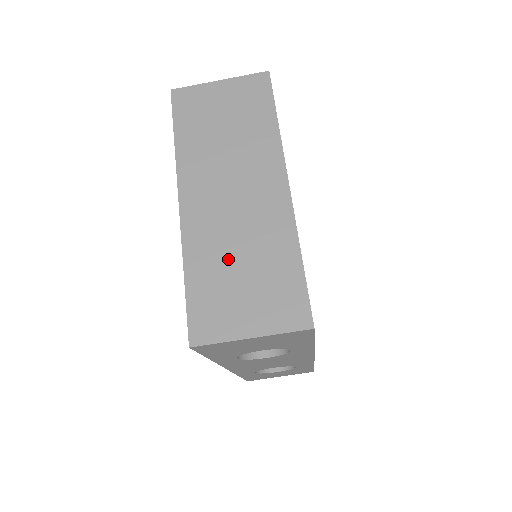
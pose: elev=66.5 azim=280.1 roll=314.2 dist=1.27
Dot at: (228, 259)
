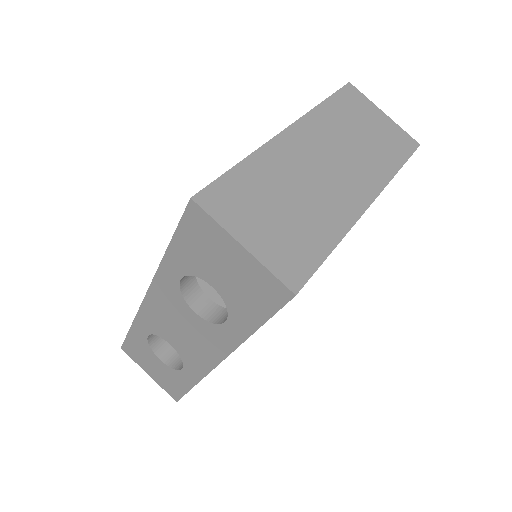
Dot at: (283, 189)
